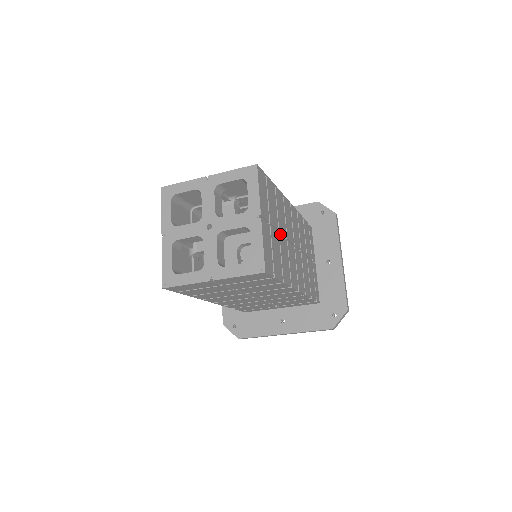
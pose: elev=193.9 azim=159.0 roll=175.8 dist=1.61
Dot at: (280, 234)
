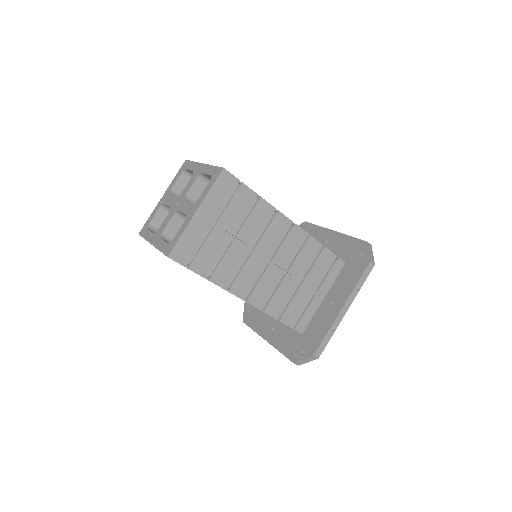
Dot at: occluded
